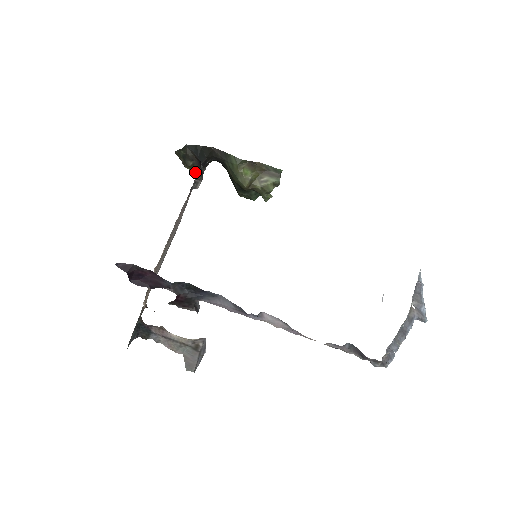
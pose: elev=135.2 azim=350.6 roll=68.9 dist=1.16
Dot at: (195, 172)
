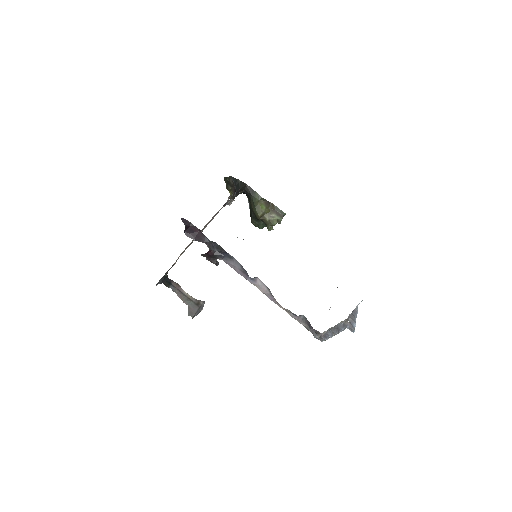
Dot at: (231, 194)
